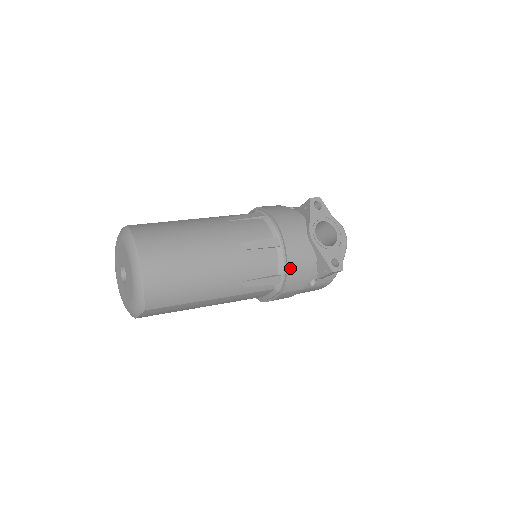
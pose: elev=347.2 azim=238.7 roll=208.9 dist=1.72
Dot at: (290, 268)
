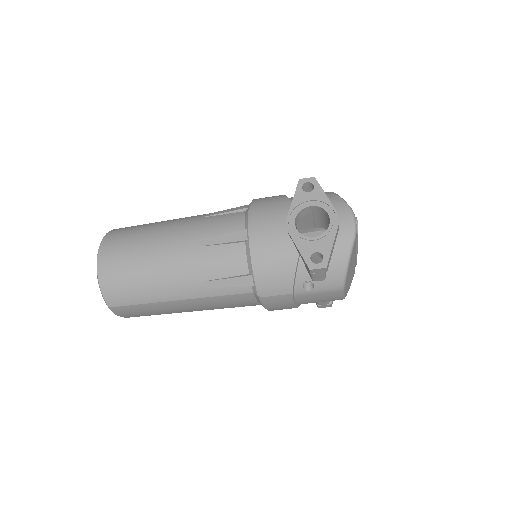
Dot at: (259, 266)
